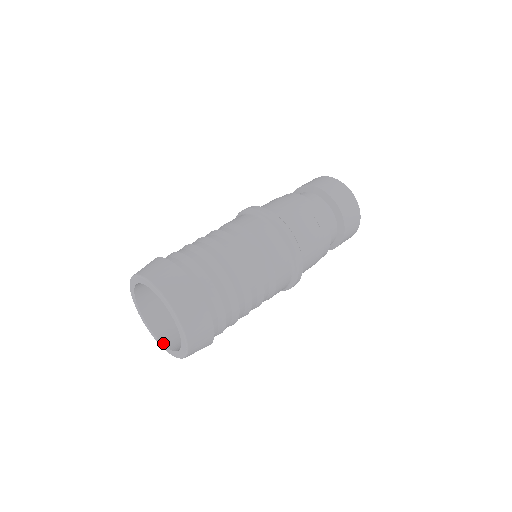
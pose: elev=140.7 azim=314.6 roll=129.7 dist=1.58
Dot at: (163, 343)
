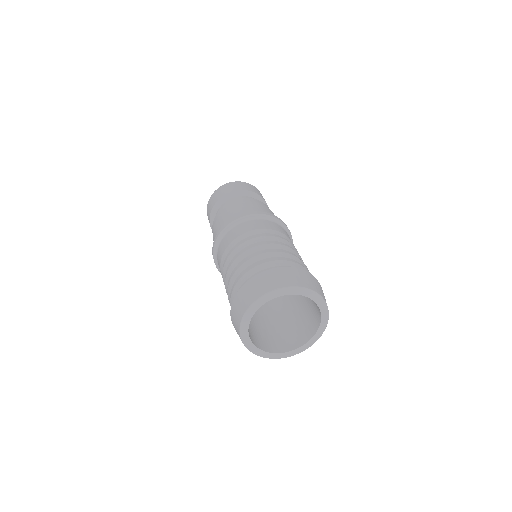
Dot at: (304, 344)
